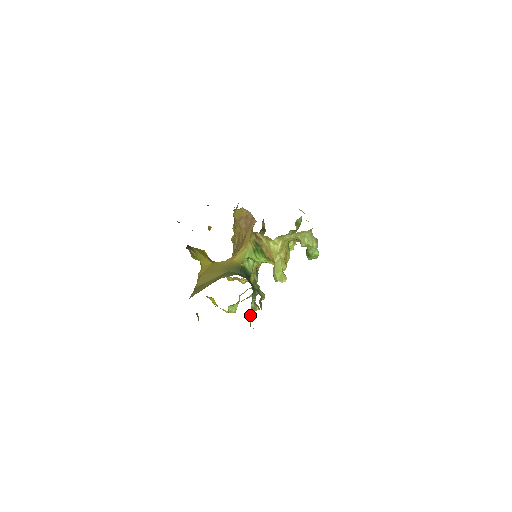
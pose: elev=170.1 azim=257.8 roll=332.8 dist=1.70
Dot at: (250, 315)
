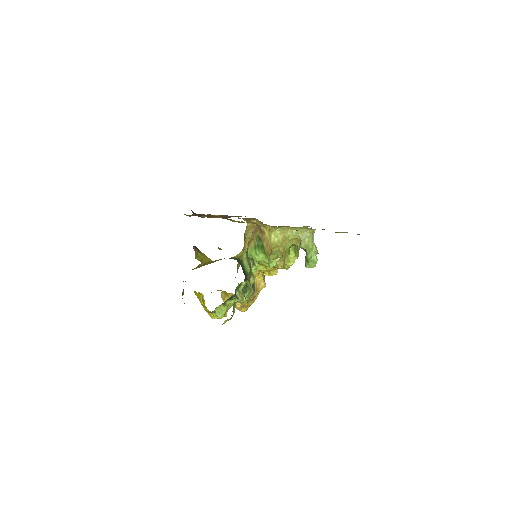
Dot at: (235, 294)
